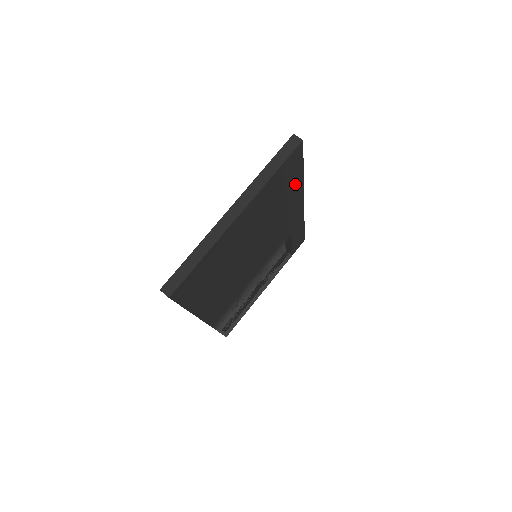
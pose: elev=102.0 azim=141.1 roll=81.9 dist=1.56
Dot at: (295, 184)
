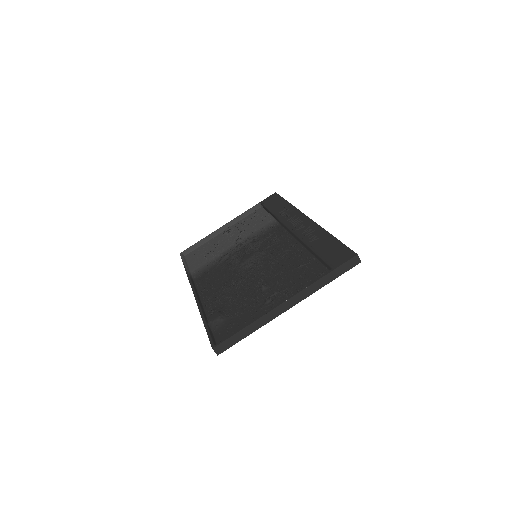
Dot at: occluded
